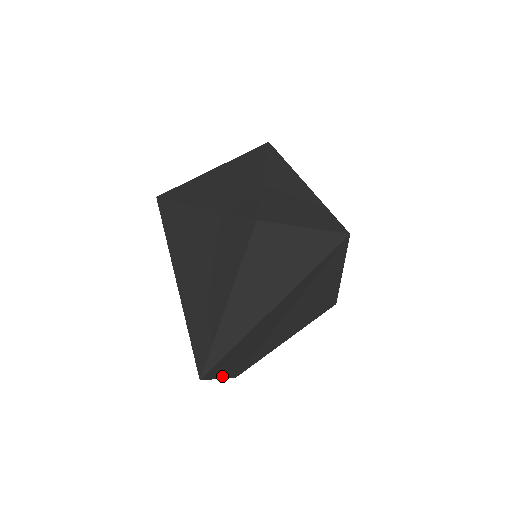
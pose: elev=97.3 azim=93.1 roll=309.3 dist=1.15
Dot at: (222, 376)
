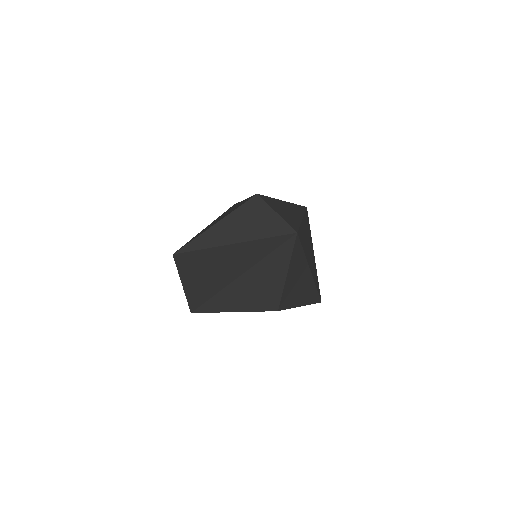
Dot at: (185, 285)
